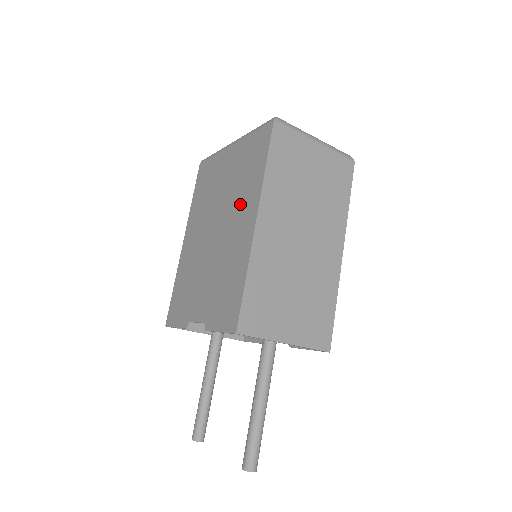
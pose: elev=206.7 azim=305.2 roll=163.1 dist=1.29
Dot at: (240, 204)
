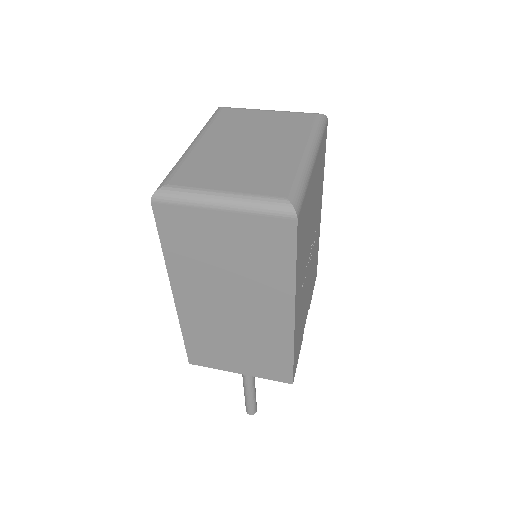
Dot at: occluded
